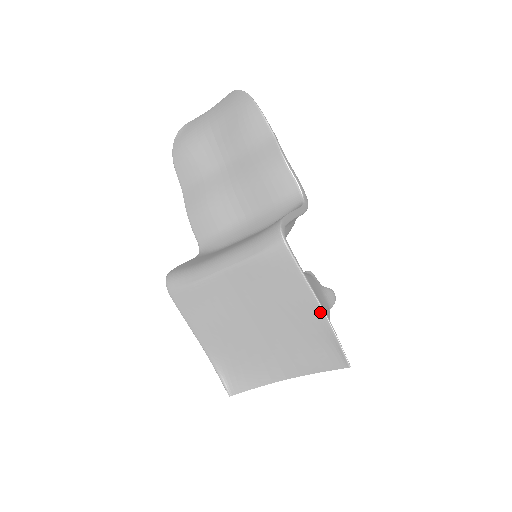
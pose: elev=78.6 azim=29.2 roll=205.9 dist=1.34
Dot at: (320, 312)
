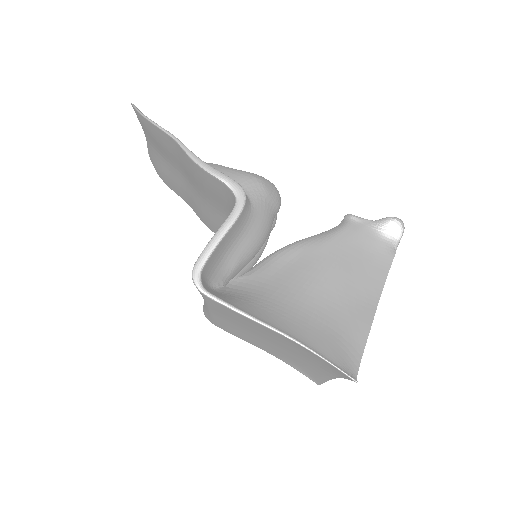
Dot at: (288, 339)
